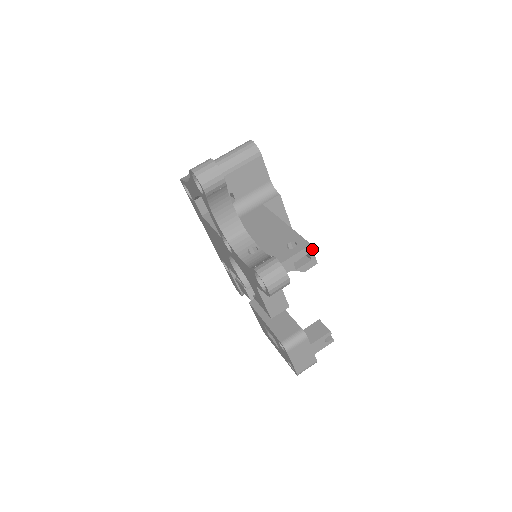
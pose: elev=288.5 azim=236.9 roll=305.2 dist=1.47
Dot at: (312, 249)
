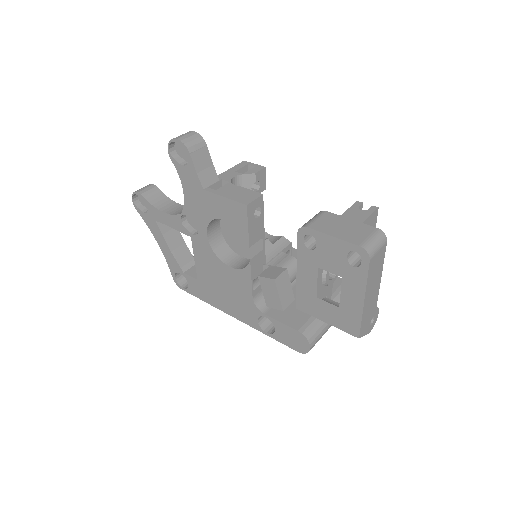
Dot at: (249, 163)
